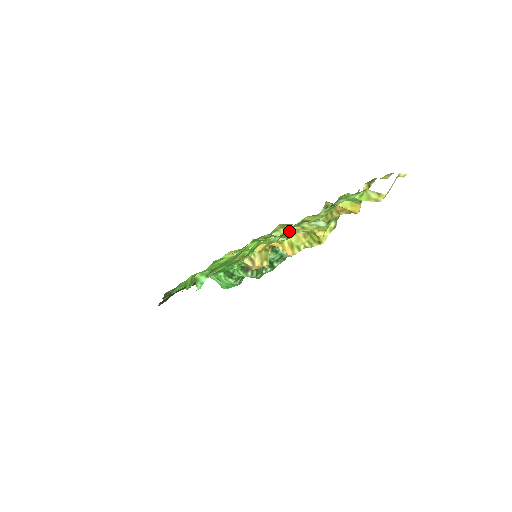
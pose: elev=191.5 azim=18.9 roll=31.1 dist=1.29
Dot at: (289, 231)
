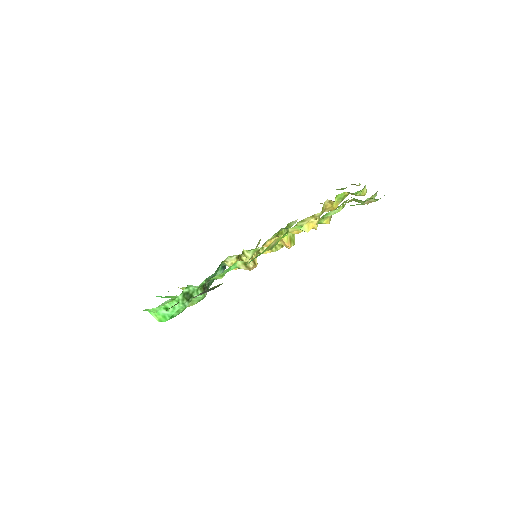
Dot at: occluded
